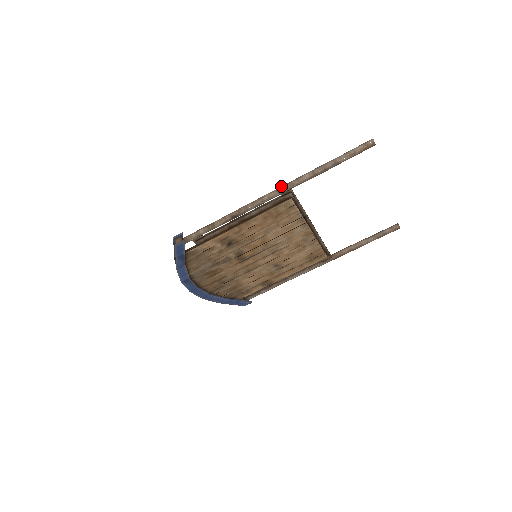
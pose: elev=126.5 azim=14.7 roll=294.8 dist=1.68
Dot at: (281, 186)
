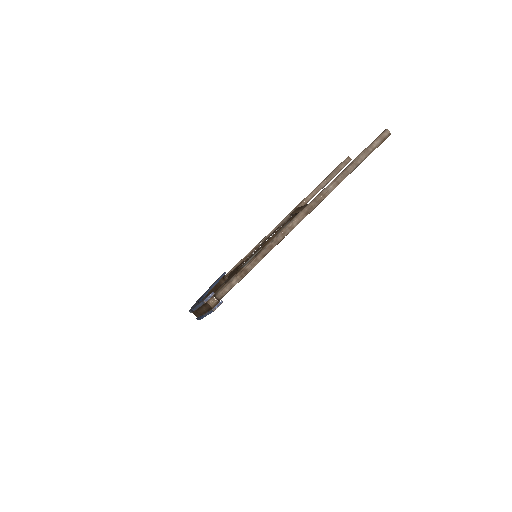
Dot at: (307, 206)
